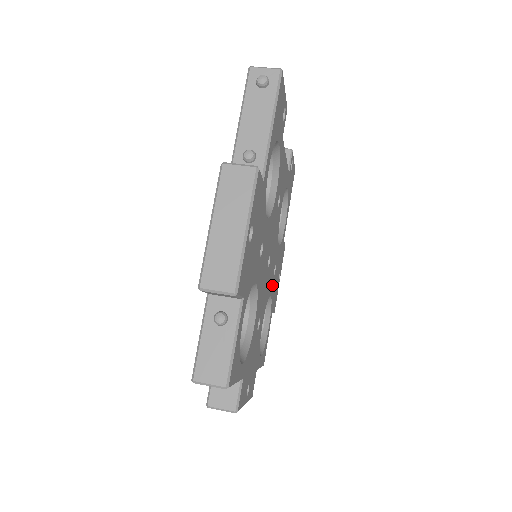
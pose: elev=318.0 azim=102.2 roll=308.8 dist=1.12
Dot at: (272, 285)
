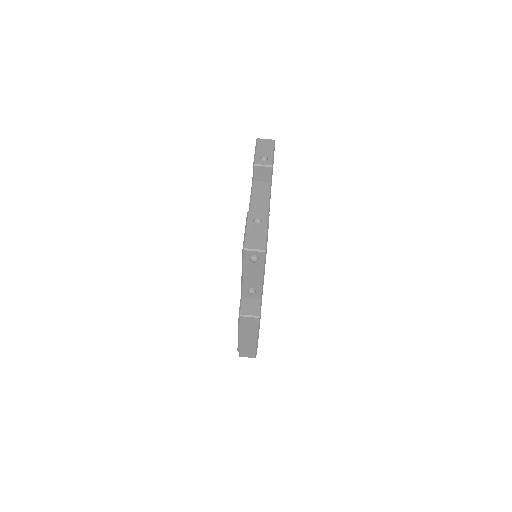
Dot at: occluded
